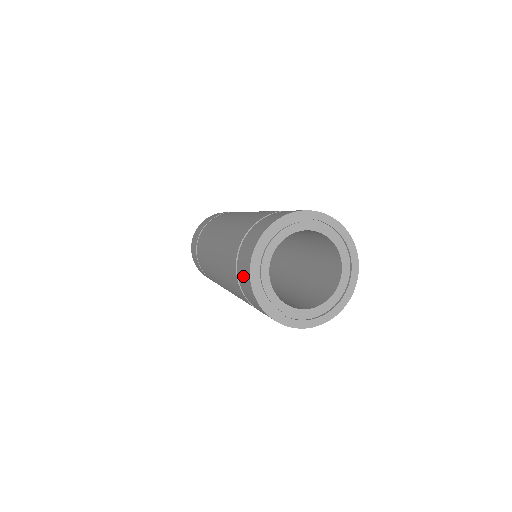
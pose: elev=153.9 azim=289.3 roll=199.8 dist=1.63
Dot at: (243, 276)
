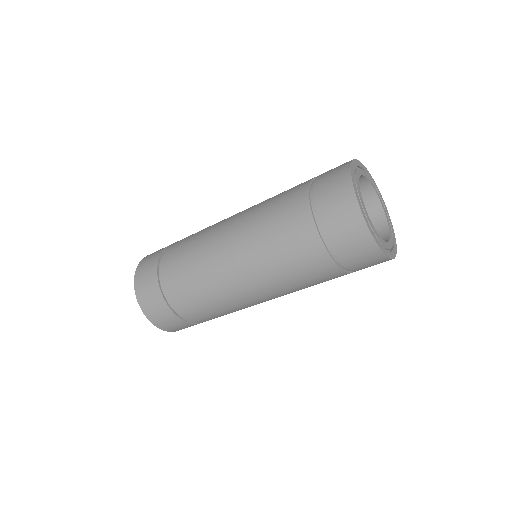
Dot at: (337, 209)
